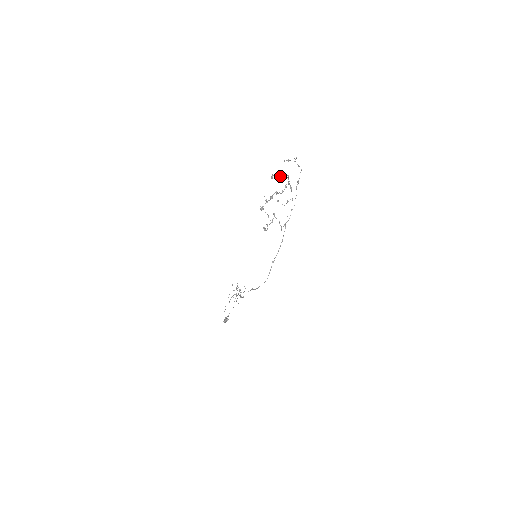
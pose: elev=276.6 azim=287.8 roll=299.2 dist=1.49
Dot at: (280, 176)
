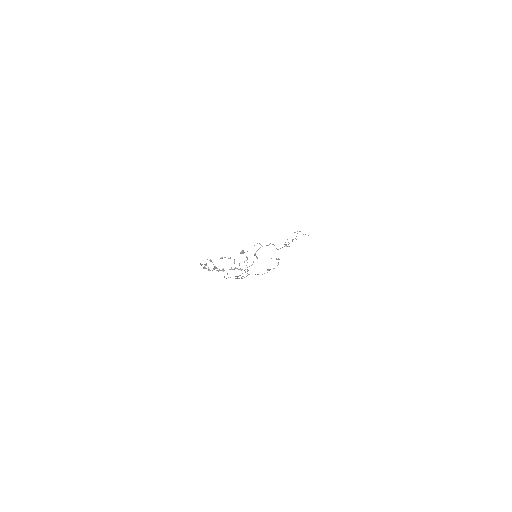
Dot at: occluded
